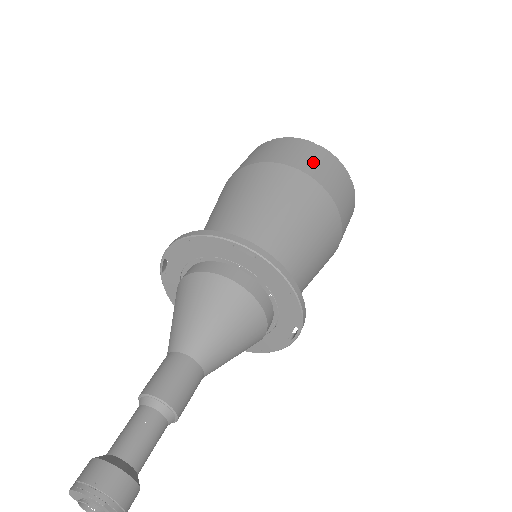
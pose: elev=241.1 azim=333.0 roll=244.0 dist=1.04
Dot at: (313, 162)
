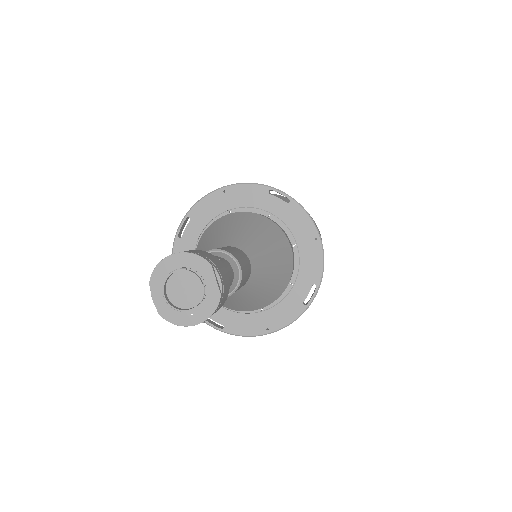
Dot at: occluded
